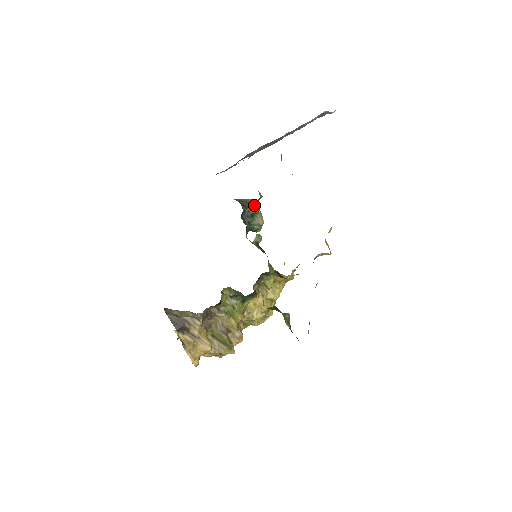
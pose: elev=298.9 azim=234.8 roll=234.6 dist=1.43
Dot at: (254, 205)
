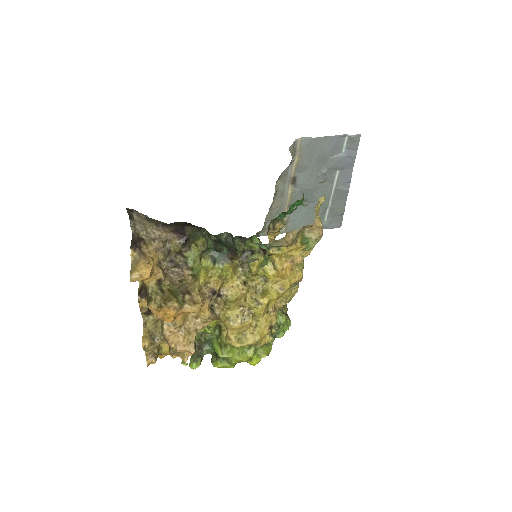
Dot at: (274, 227)
